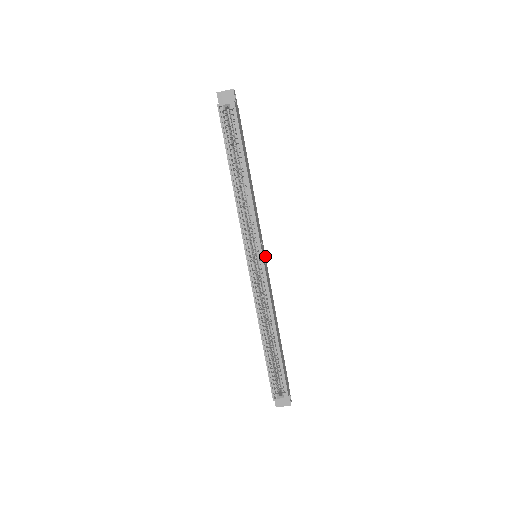
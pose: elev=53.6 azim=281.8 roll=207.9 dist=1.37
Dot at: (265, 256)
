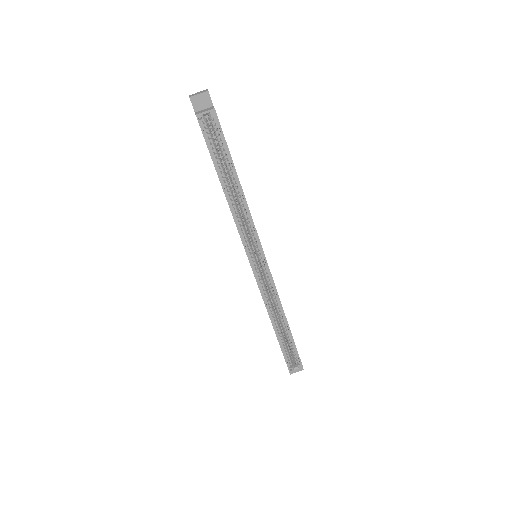
Dot at: occluded
